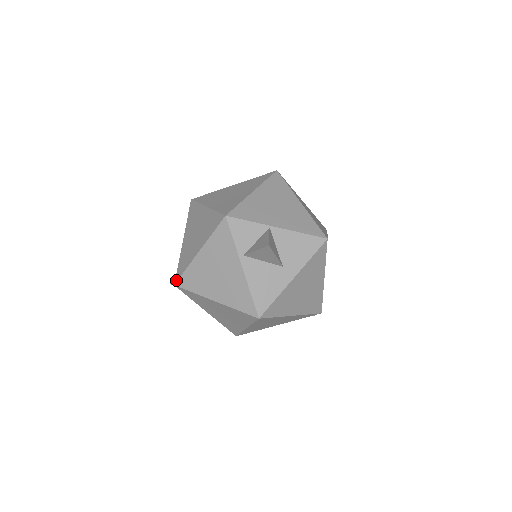
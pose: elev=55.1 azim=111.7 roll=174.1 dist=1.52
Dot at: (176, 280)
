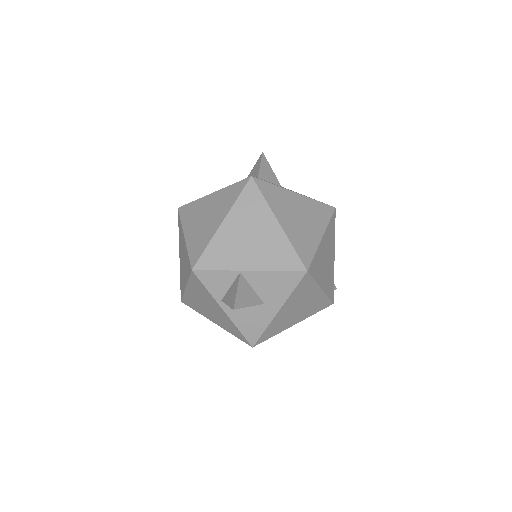
Dot at: (181, 298)
